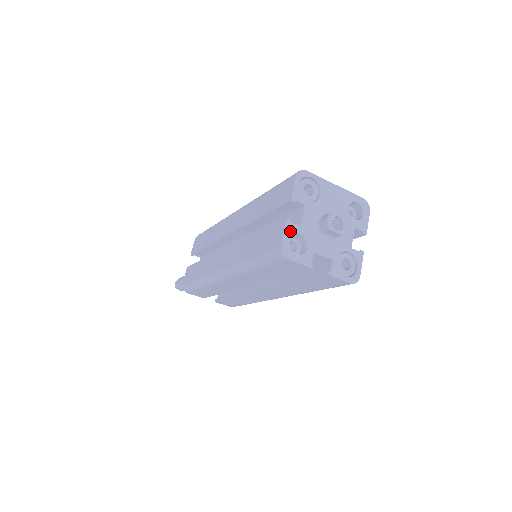
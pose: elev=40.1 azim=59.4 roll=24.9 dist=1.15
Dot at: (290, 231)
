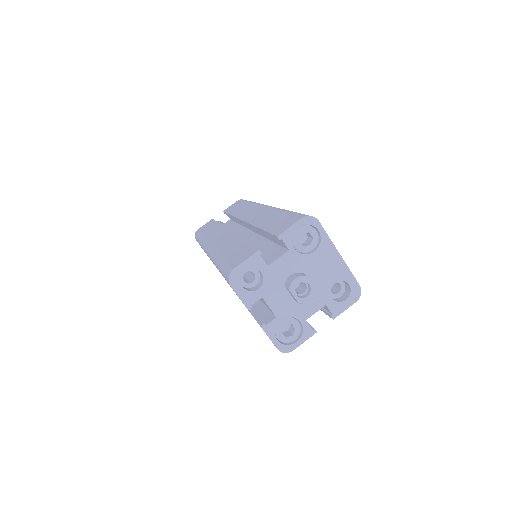
Dot at: (253, 263)
